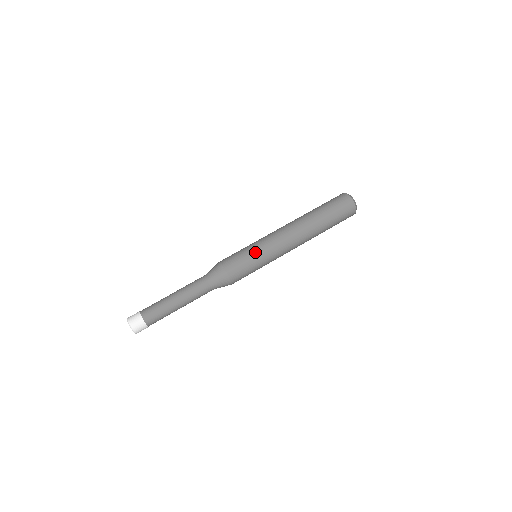
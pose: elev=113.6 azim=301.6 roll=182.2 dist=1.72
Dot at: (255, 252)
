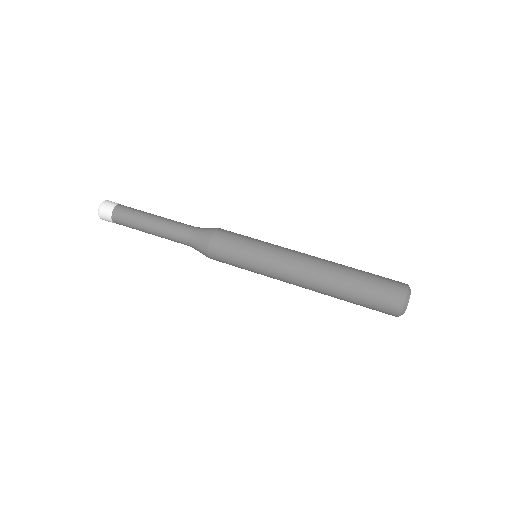
Dot at: (255, 245)
